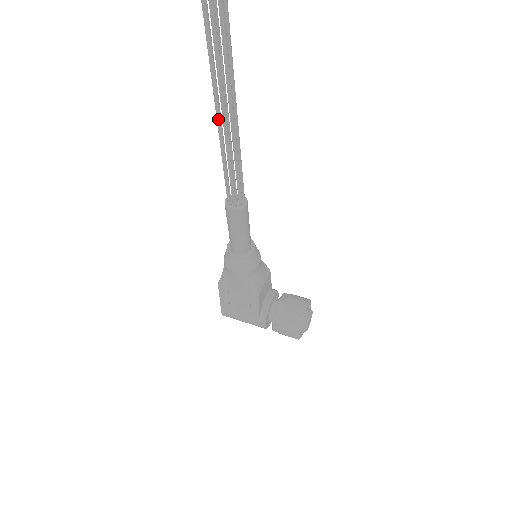
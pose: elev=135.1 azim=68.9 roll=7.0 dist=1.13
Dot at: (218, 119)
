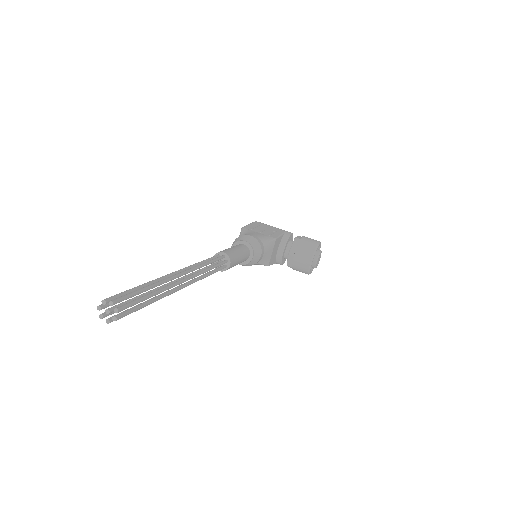
Dot at: occluded
